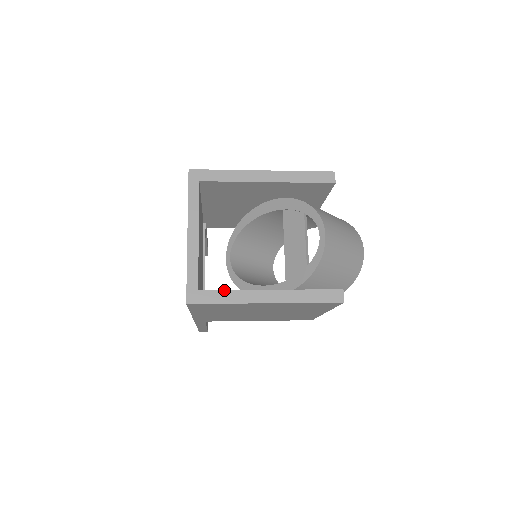
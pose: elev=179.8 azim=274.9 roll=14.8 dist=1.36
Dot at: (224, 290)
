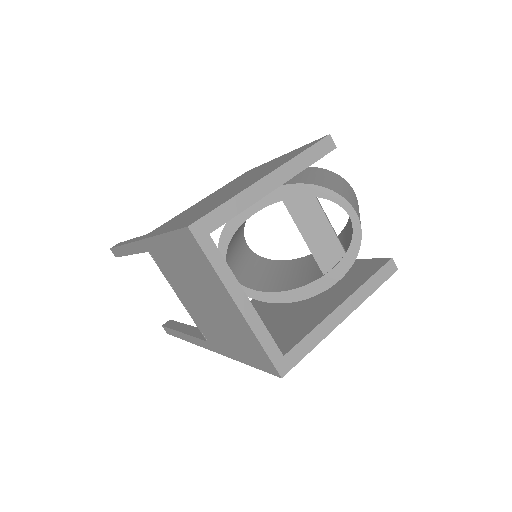
Dot at: (305, 337)
